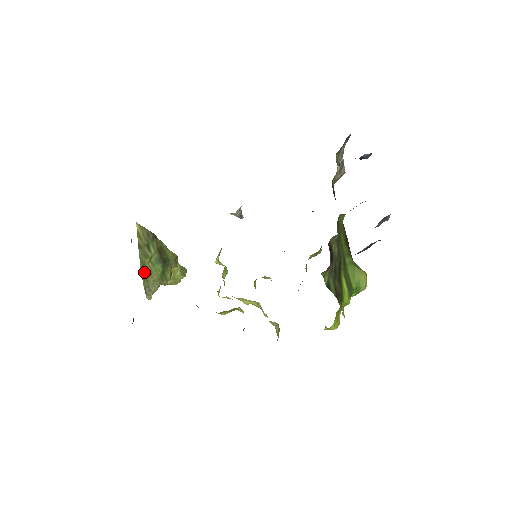
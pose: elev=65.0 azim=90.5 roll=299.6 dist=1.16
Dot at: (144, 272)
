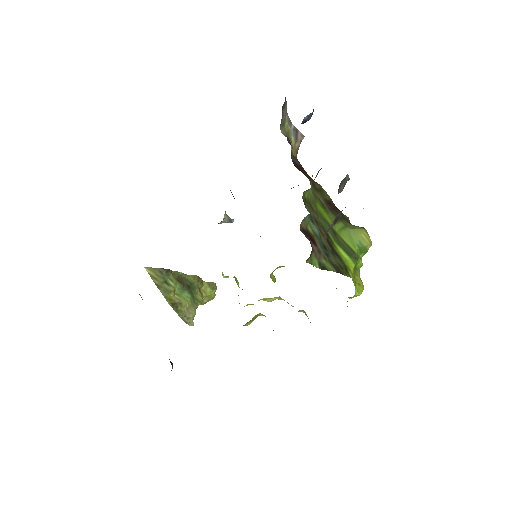
Dot at: (174, 306)
